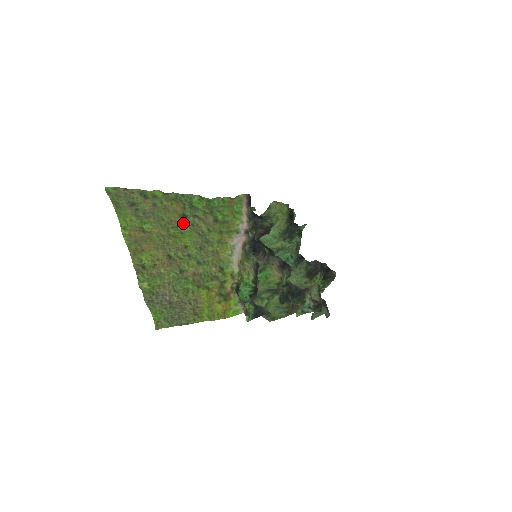
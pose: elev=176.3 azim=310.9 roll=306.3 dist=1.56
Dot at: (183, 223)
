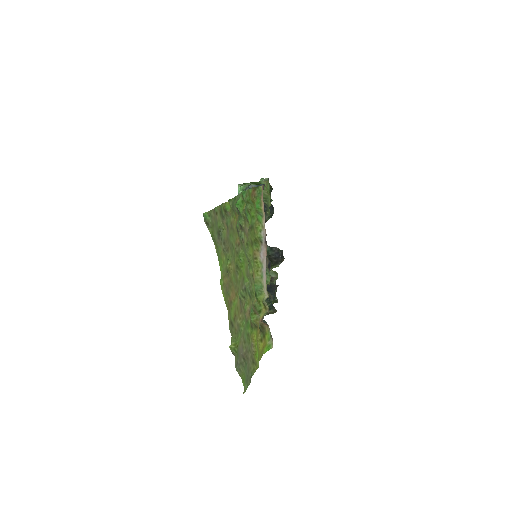
Dot at: (240, 245)
